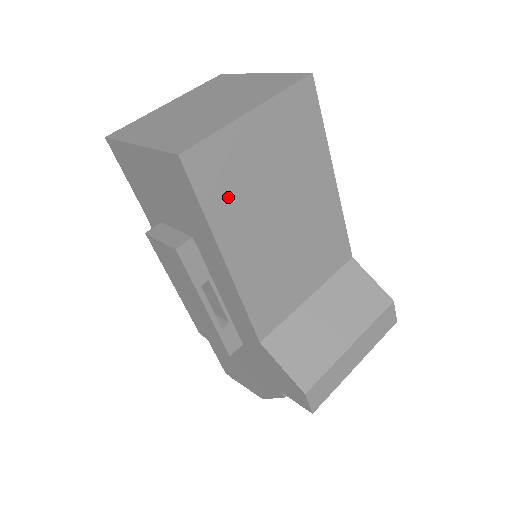
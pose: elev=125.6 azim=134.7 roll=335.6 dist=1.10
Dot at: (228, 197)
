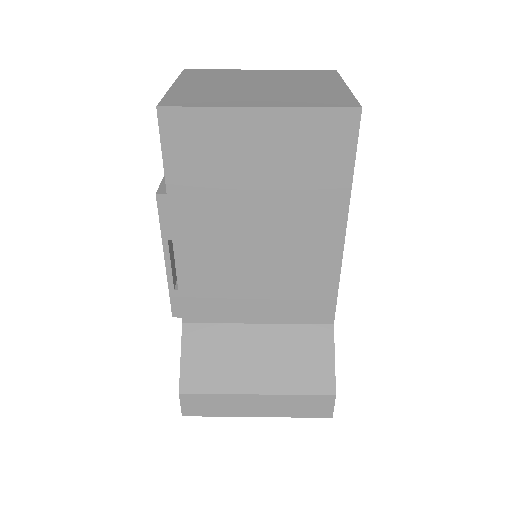
Dot at: (198, 174)
